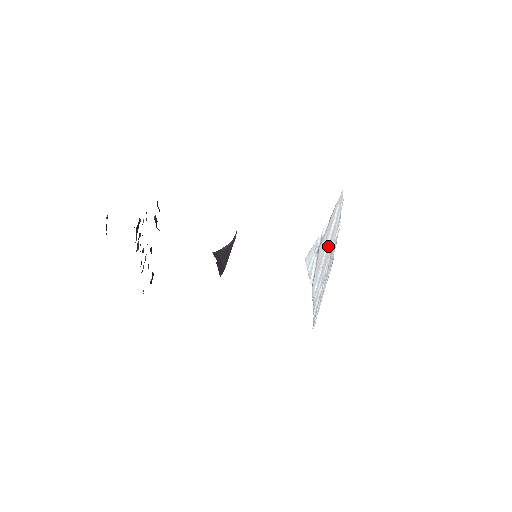
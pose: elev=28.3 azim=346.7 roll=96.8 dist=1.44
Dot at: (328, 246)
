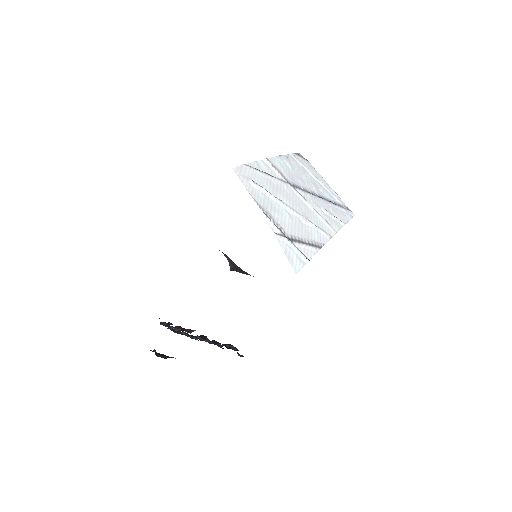
Dot at: (286, 201)
